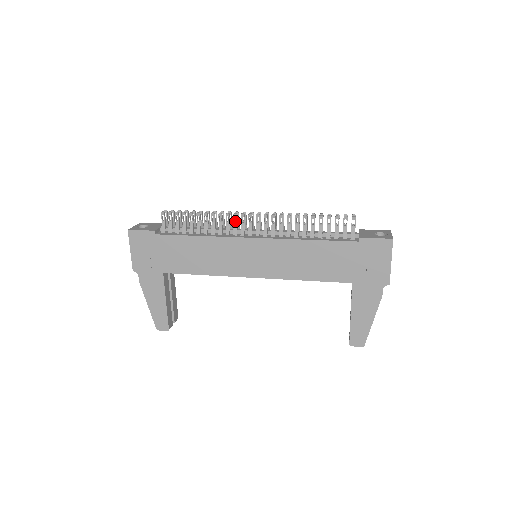
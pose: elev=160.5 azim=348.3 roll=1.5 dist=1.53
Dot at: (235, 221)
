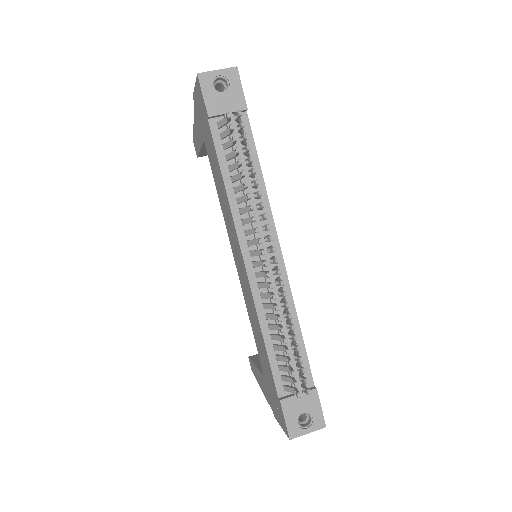
Dot at: (262, 226)
